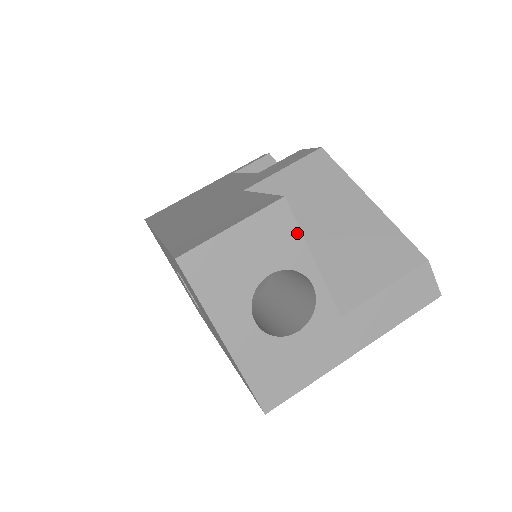
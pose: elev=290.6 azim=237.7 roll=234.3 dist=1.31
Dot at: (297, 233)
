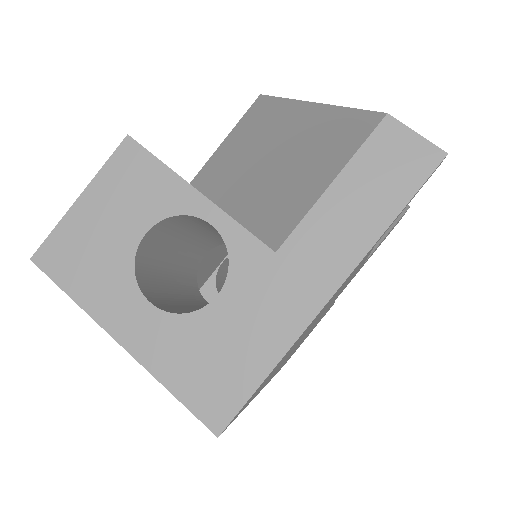
Dot at: (161, 169)
